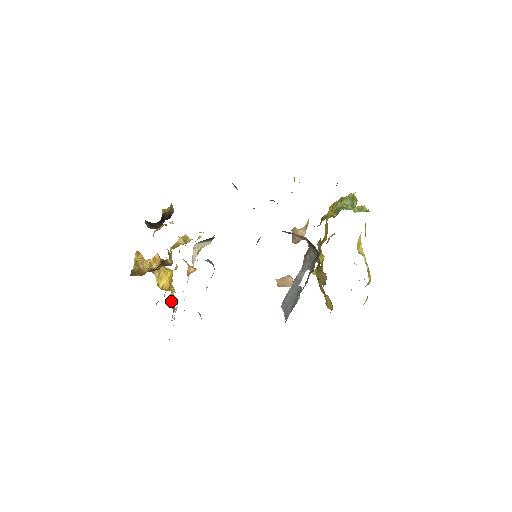
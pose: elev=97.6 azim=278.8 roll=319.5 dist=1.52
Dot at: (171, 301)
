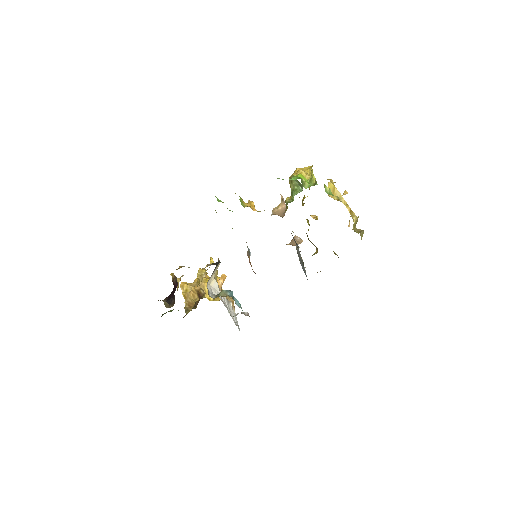
Dot at: occluded
